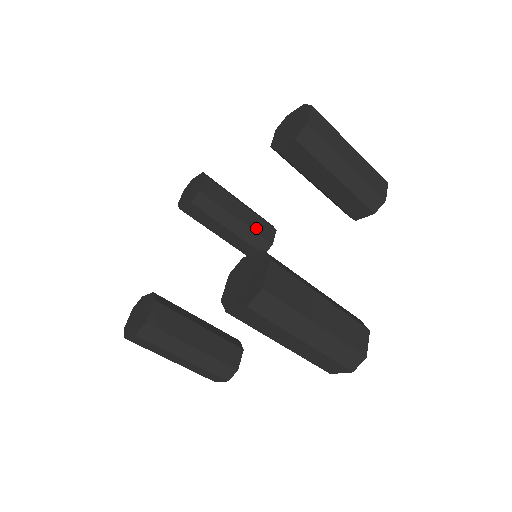
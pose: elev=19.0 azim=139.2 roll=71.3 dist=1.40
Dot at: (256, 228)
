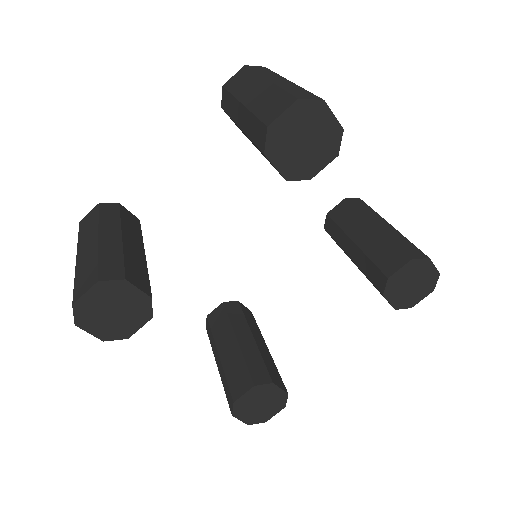
Dot at: (266, 361)
